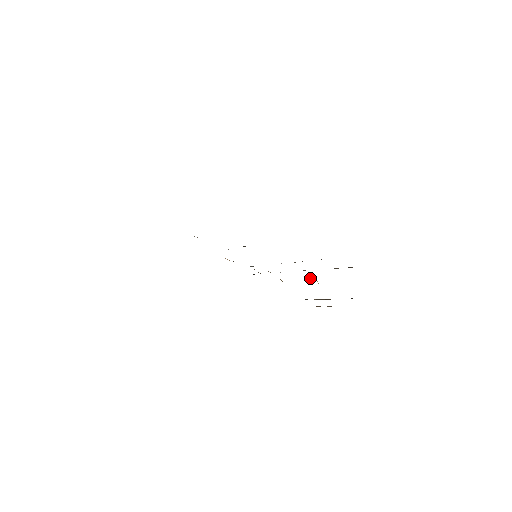
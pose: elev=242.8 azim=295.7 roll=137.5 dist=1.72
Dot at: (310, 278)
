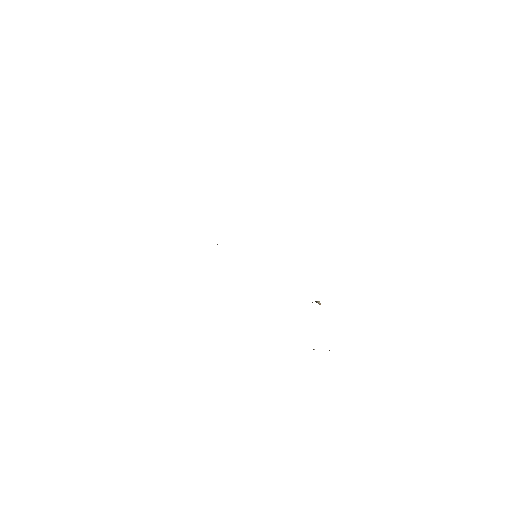
Dot at: occluded
